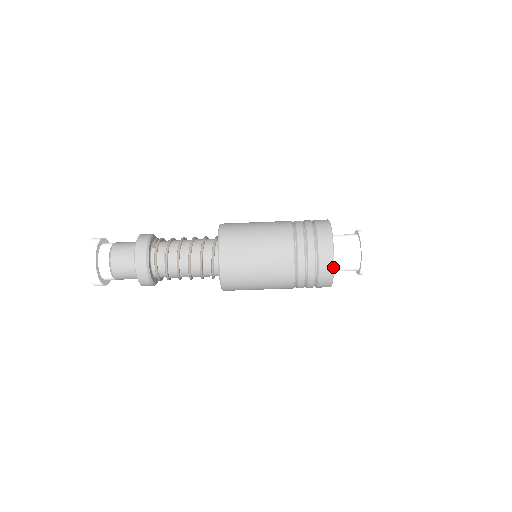
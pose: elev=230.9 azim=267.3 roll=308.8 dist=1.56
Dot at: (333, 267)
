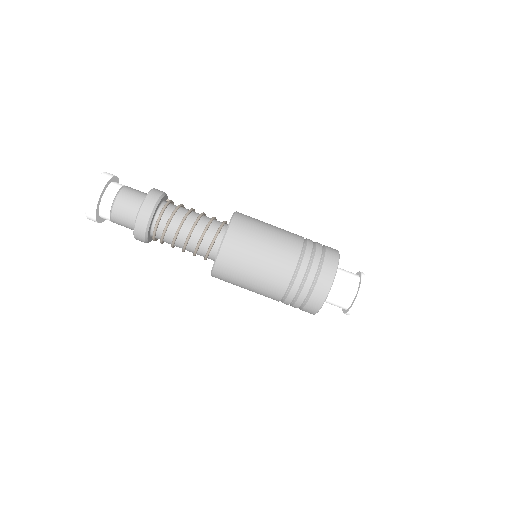
Dot at: (337, 268)
